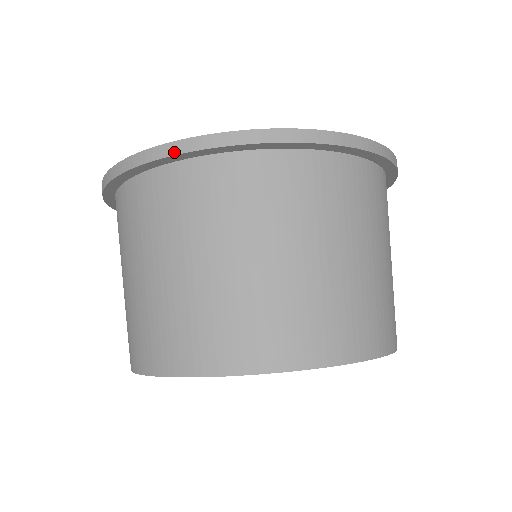
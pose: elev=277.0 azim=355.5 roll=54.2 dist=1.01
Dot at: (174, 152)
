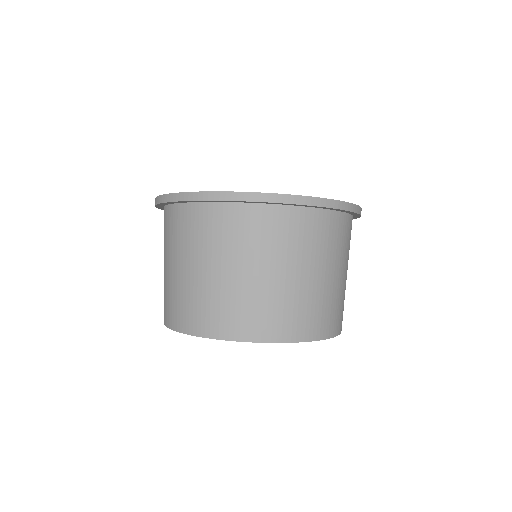
Dot at: (287, 201)
